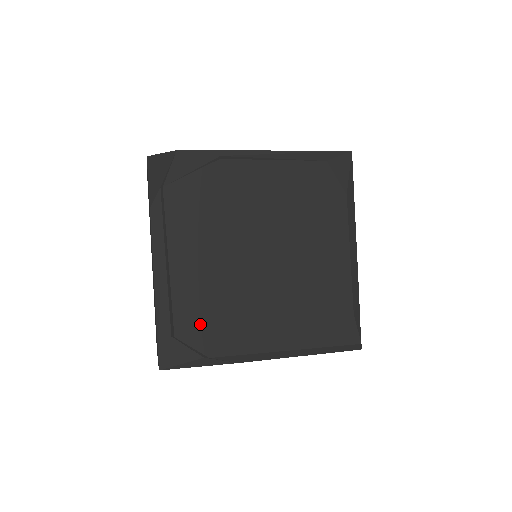
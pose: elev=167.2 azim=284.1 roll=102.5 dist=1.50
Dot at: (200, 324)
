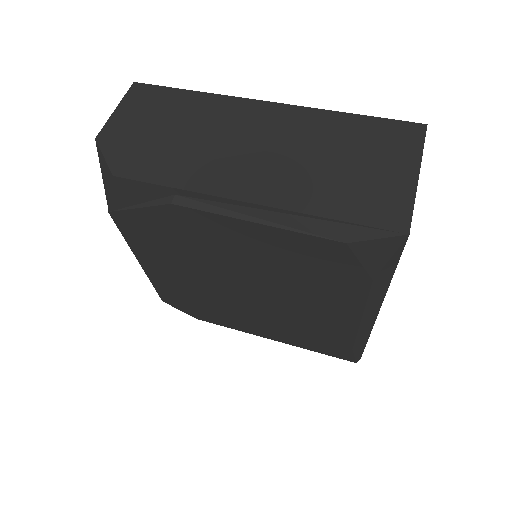
Dot at: (184, 303)
